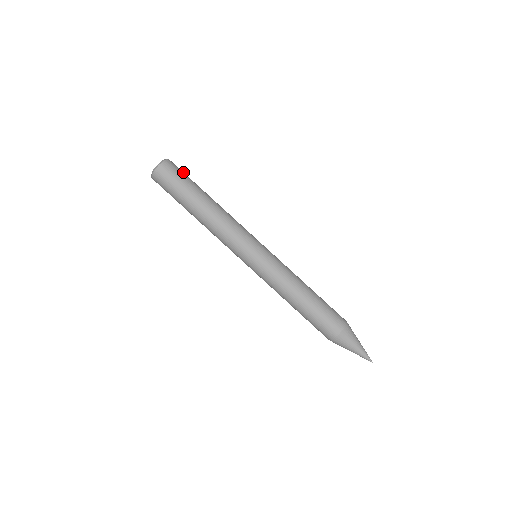
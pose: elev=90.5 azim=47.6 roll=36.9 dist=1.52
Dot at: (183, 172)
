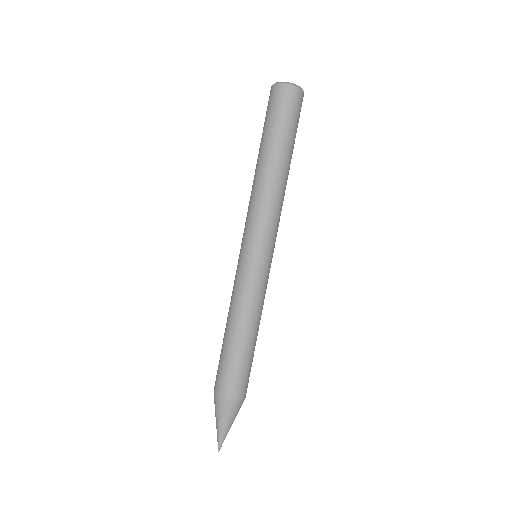
Dot at: (299, 116)
